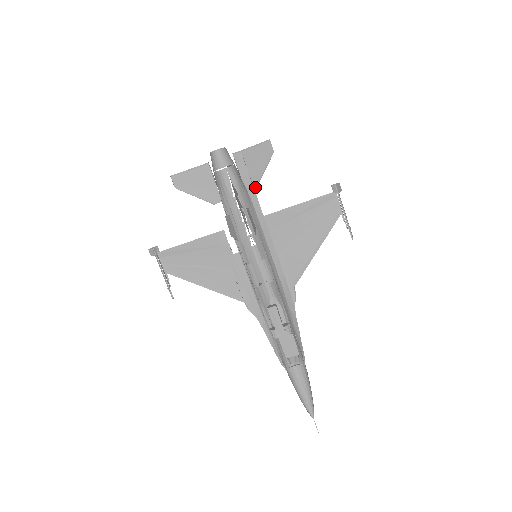
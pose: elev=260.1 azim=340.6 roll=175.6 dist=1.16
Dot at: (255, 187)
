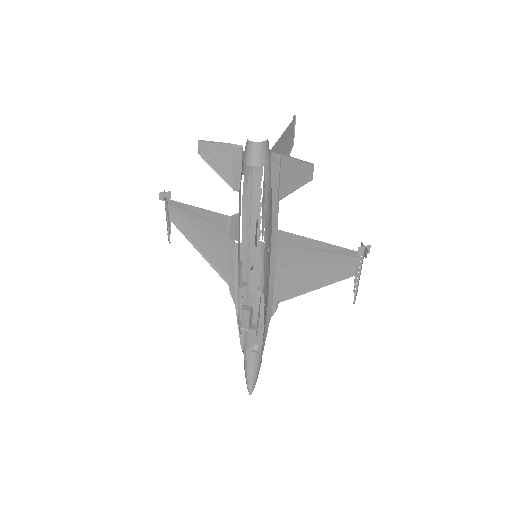
Dot at: (280, 198)
